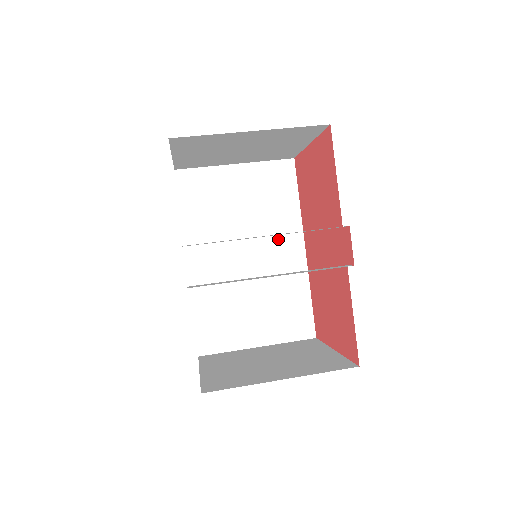
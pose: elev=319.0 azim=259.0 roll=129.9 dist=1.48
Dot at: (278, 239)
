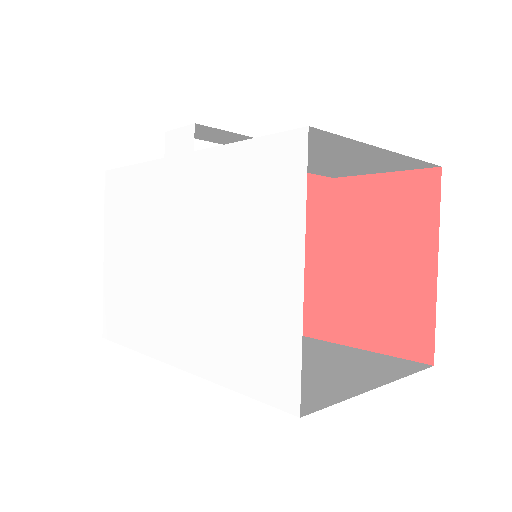
Dot at: occluded
